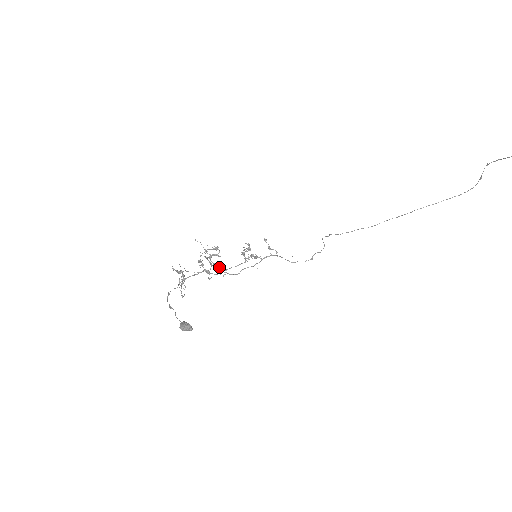
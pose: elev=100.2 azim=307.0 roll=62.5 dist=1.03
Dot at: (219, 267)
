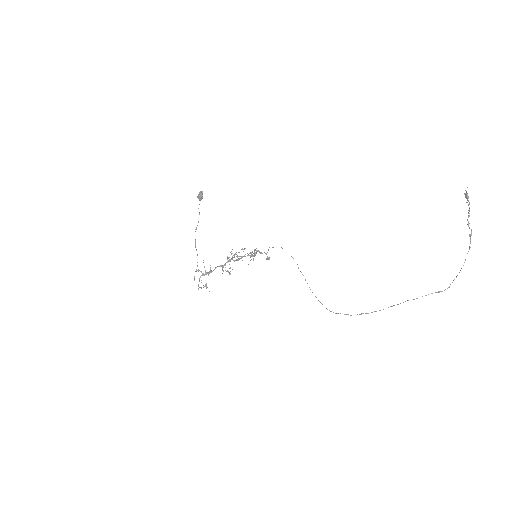
Dot at: occluded
